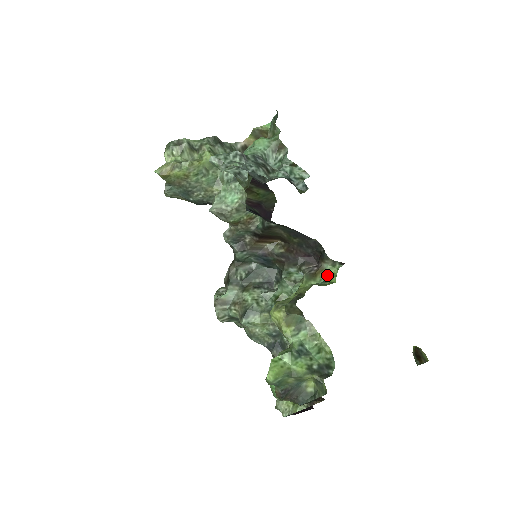
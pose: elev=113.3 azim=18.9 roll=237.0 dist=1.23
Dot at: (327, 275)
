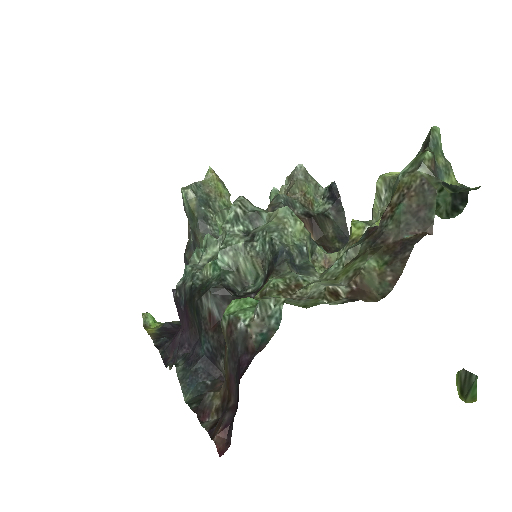
Dot at: occluded
